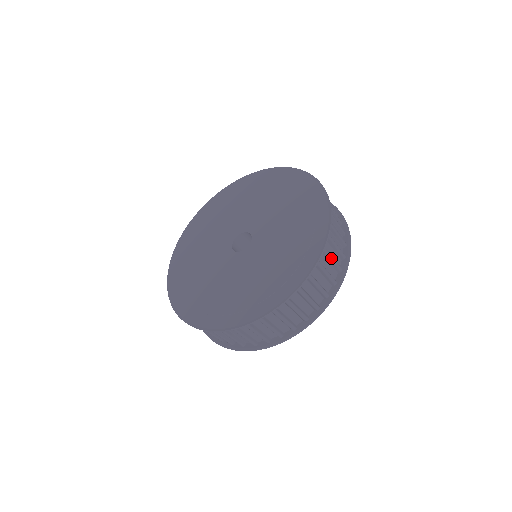
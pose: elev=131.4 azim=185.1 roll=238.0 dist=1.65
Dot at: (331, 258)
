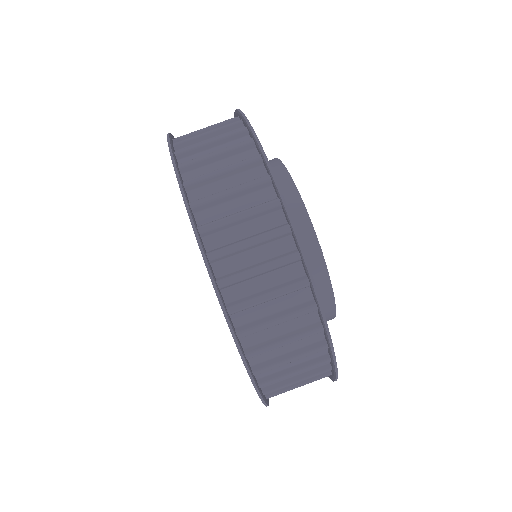
Dot at: (281, 345)
